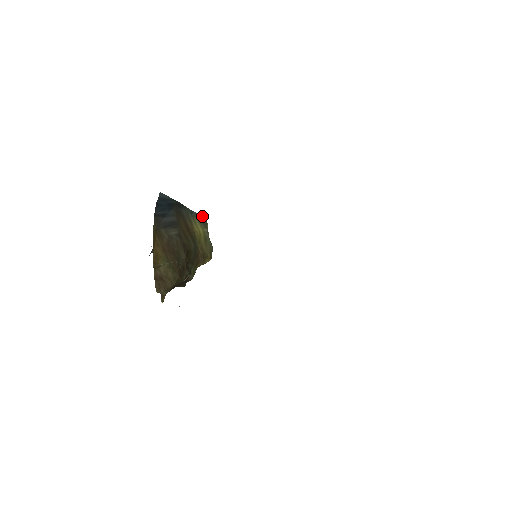
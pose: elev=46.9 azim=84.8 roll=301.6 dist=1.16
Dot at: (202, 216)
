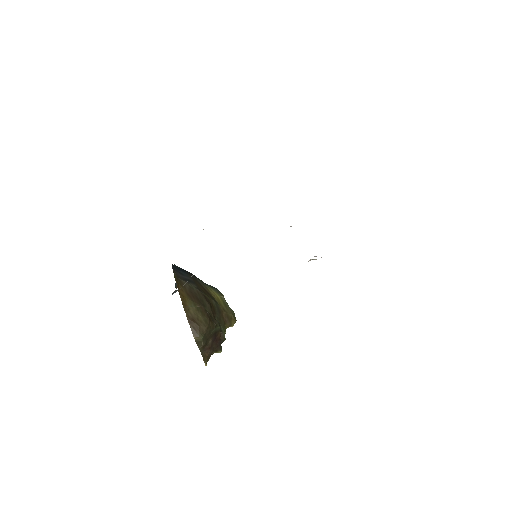
Dot at: (215, 288)
